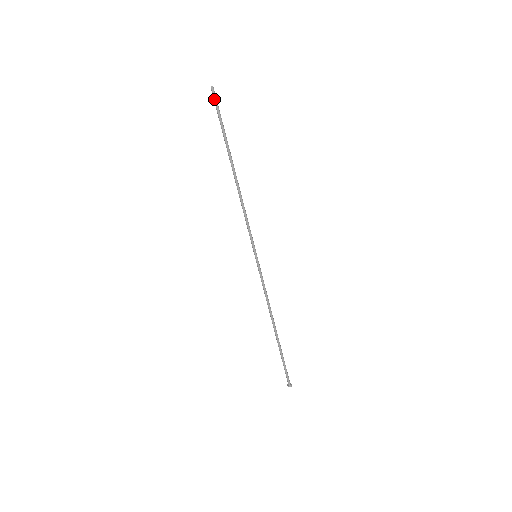
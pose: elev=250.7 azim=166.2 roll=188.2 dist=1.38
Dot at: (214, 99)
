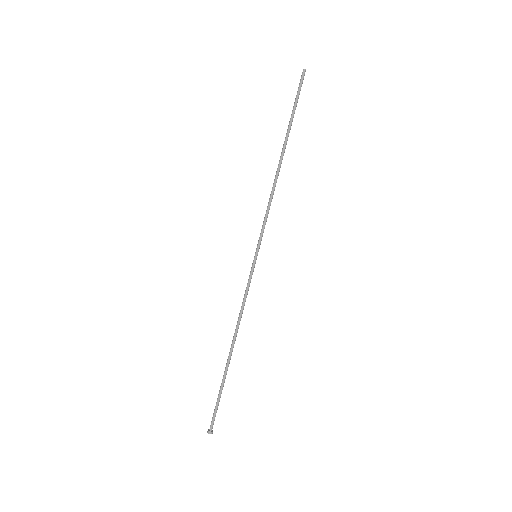
Dot at: (300, 81)
